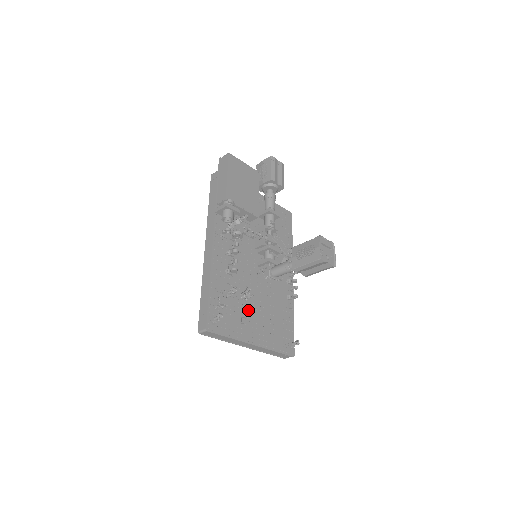
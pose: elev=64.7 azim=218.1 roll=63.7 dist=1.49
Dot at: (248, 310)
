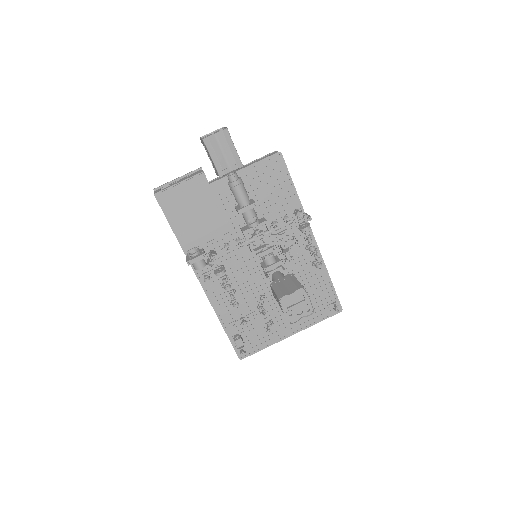
Dot at: (267, 326)
